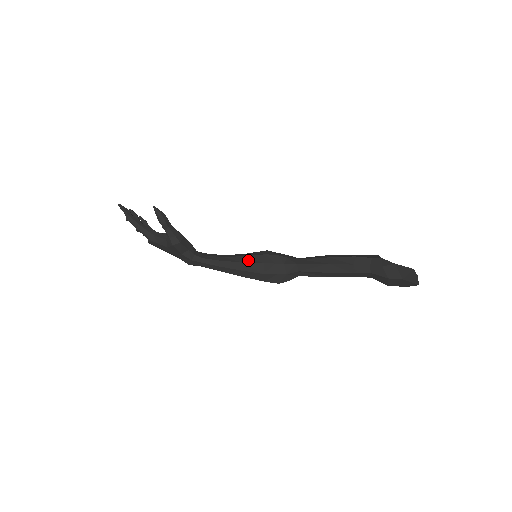
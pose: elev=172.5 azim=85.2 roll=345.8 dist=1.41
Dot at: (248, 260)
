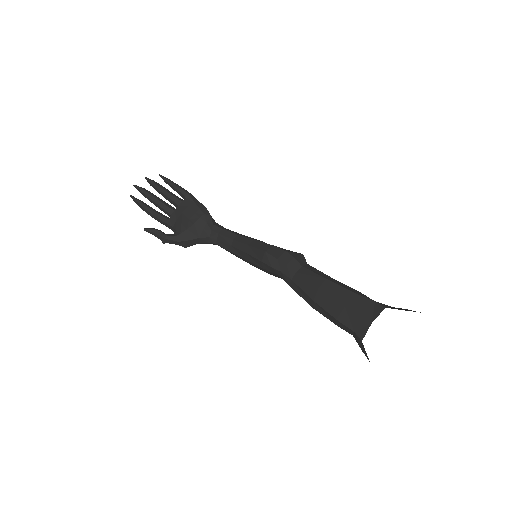
Dot at: (250, 259)
